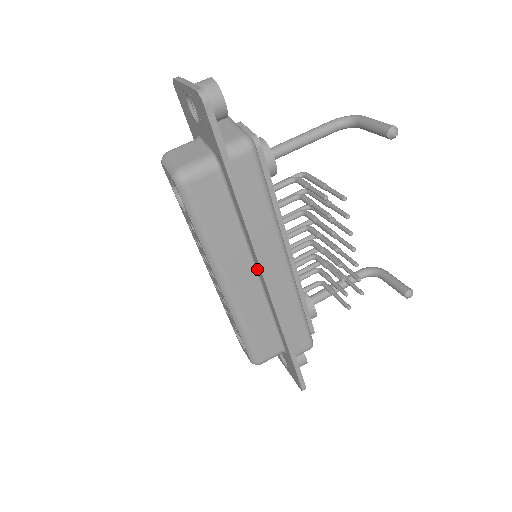
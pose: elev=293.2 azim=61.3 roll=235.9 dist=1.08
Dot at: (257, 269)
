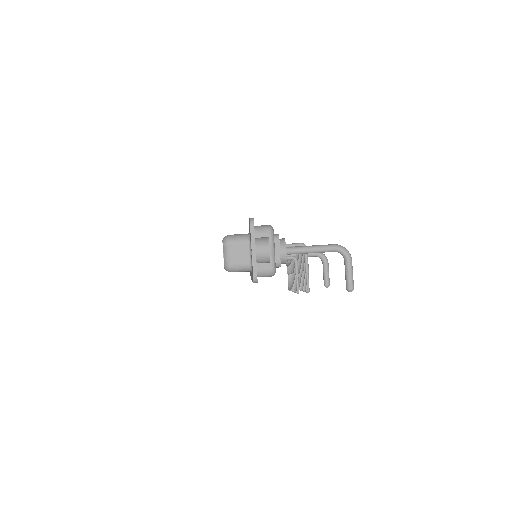
Dot at: occluded
